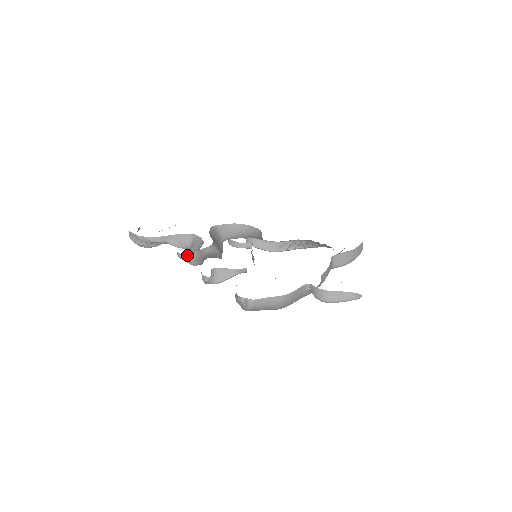
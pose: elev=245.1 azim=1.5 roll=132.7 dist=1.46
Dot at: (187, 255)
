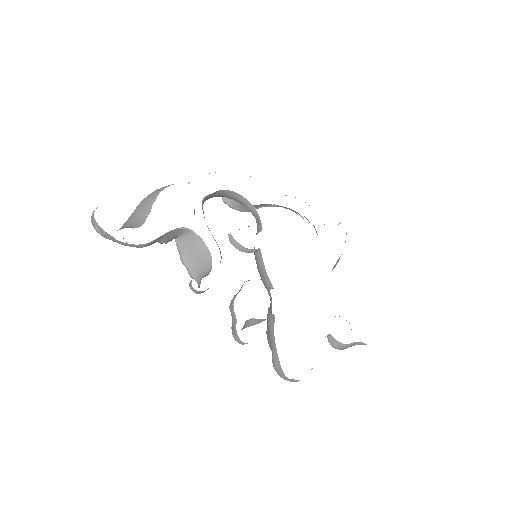
Dot at: occluded
